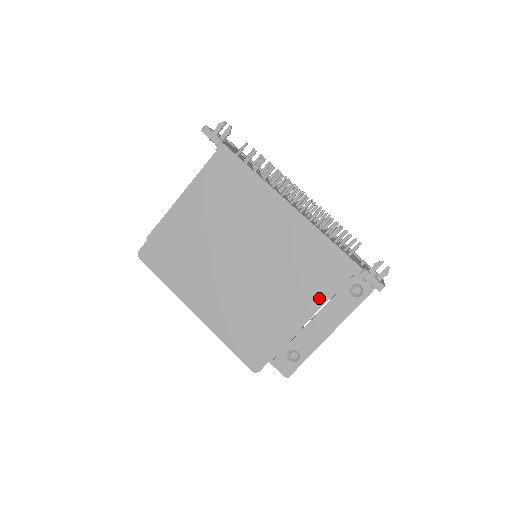
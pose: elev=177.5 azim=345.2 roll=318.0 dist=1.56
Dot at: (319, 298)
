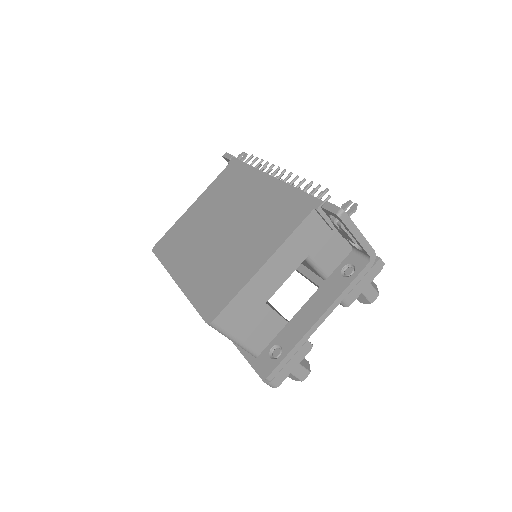
Dot at: (281, 238)
